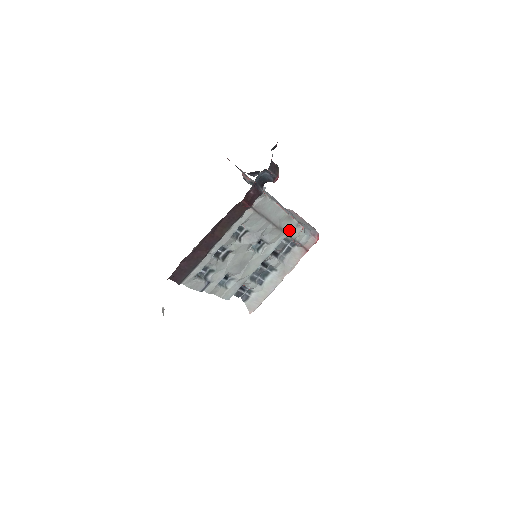
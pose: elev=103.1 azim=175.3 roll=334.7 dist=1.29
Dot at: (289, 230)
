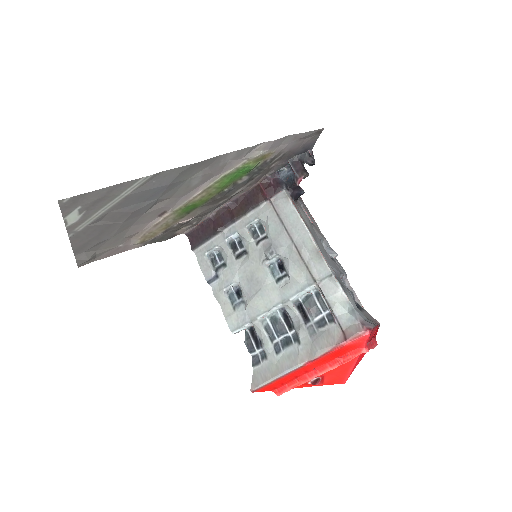
Dot at: (319, 276)
